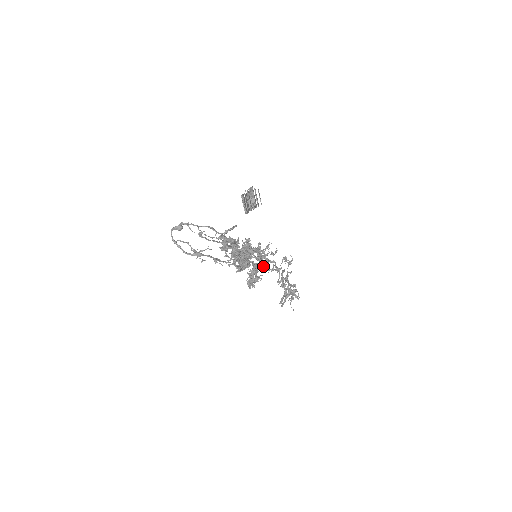
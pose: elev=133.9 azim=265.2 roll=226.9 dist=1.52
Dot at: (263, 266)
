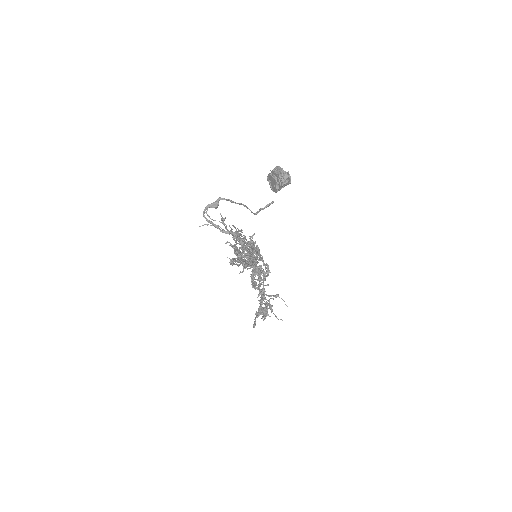
Dot at: occluded
